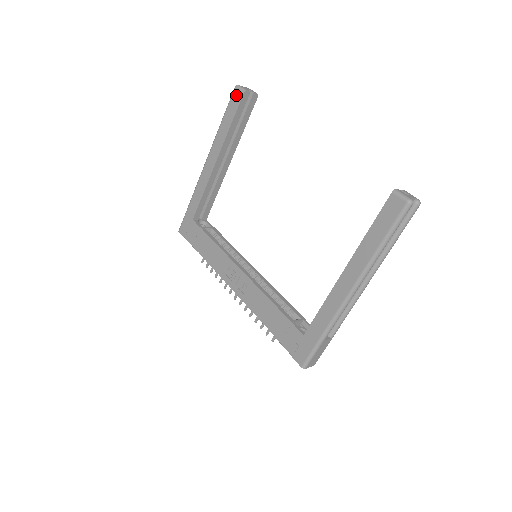
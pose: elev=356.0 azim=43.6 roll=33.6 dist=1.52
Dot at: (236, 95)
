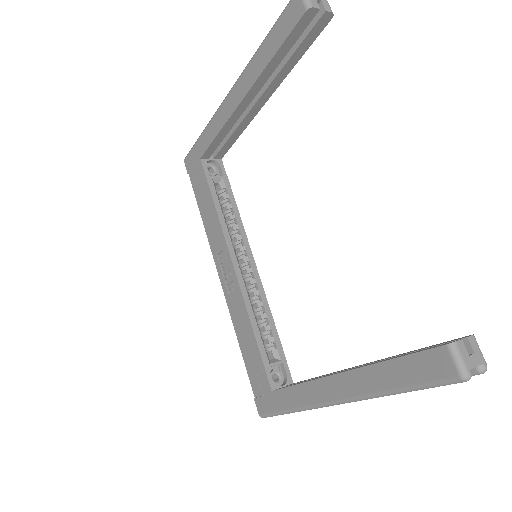
Dot at: (294, 7)
